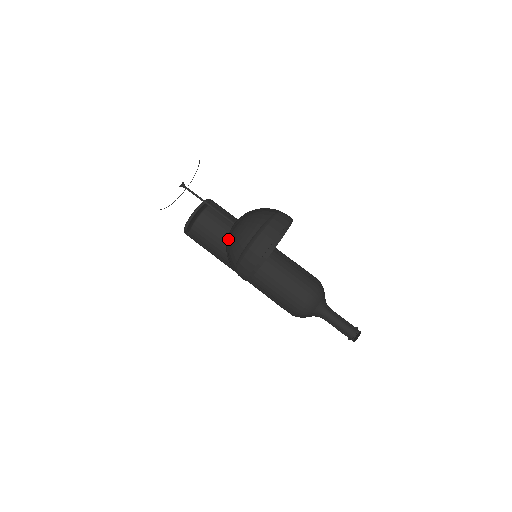
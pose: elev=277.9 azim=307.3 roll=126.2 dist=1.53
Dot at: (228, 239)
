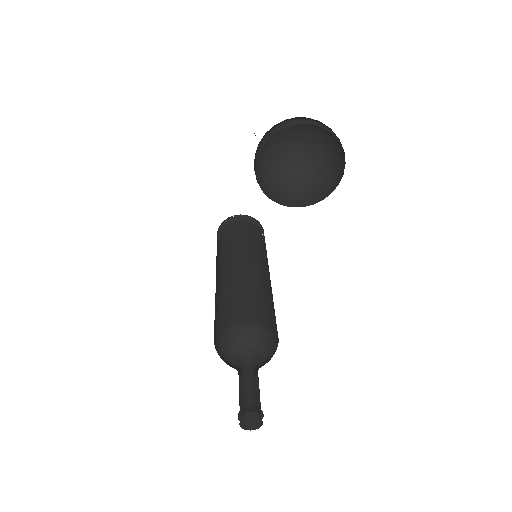
Dot at: (276, 151)
